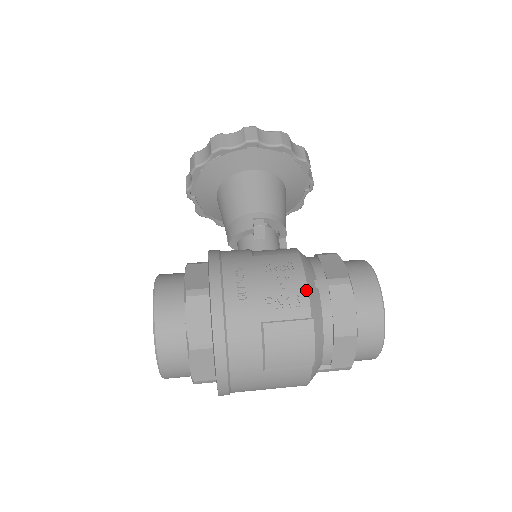
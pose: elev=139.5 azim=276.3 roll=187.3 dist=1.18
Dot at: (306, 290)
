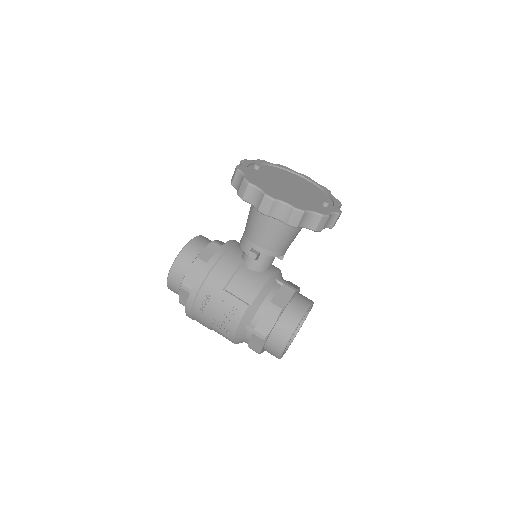
Dot at: (234, 331)
